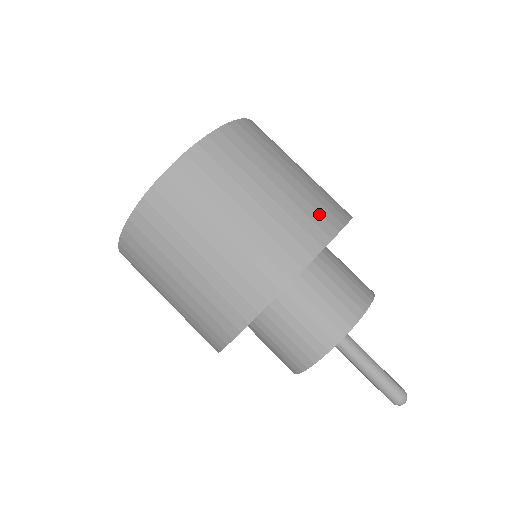
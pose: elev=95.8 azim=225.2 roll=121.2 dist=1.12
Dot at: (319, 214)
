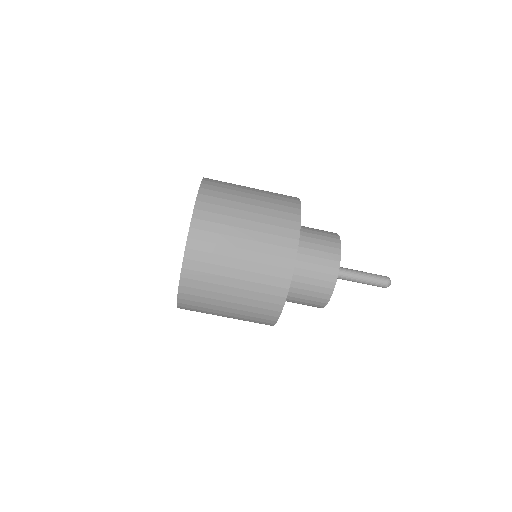
Dot at: (277, 257)
